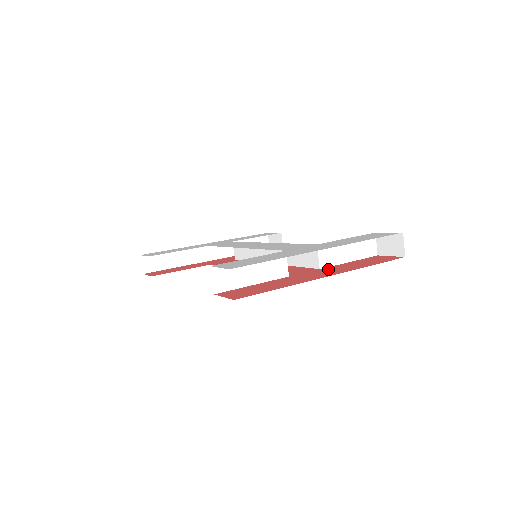
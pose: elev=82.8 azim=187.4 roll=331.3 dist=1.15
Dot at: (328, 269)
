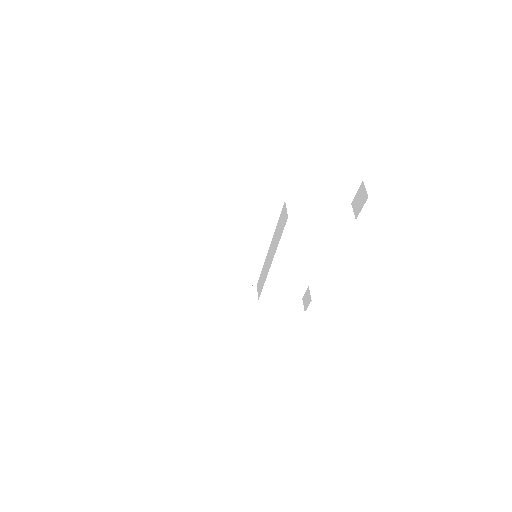
Dot at: occluded
